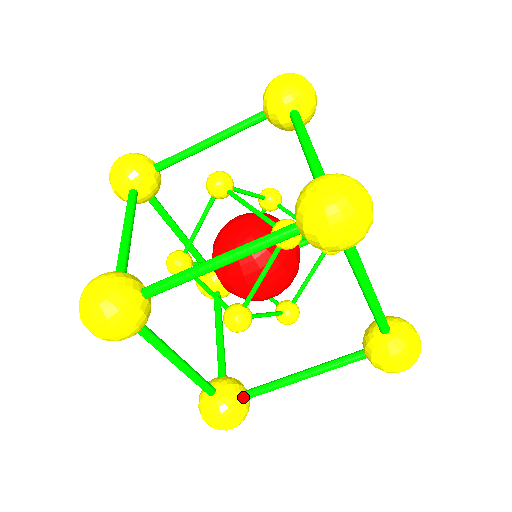
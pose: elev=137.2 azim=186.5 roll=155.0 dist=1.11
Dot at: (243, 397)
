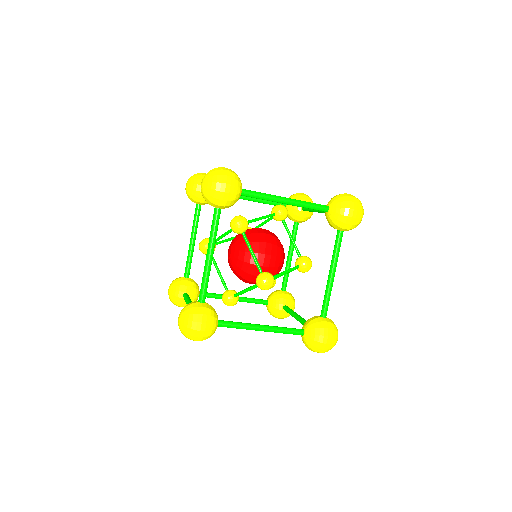
Dot at: (320, 318)
